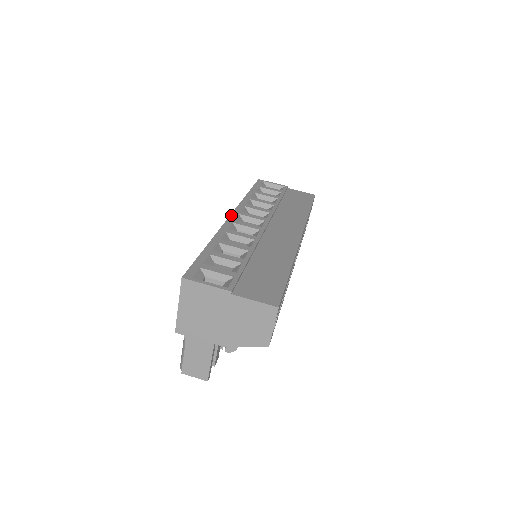
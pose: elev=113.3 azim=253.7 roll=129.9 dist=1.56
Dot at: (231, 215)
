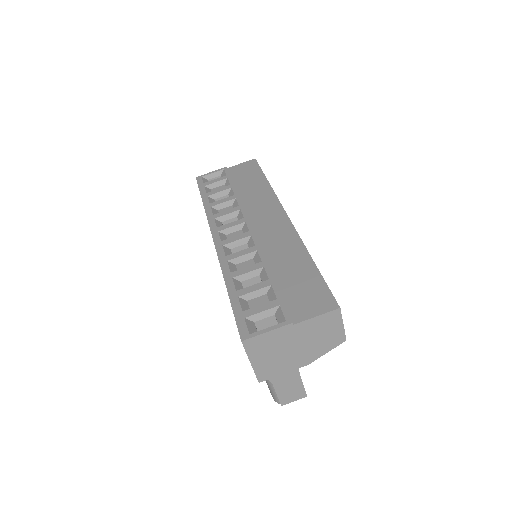
Dot at: (213, 238)
